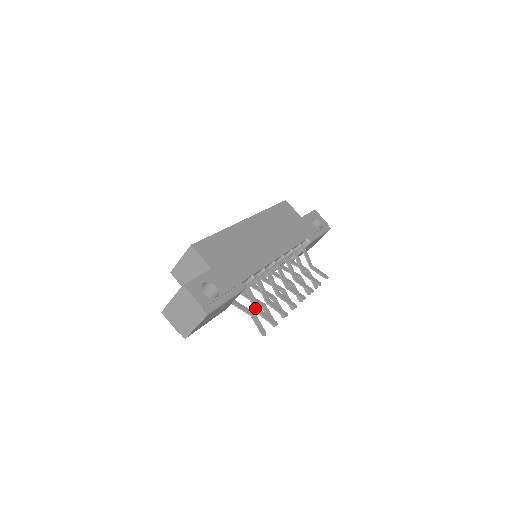
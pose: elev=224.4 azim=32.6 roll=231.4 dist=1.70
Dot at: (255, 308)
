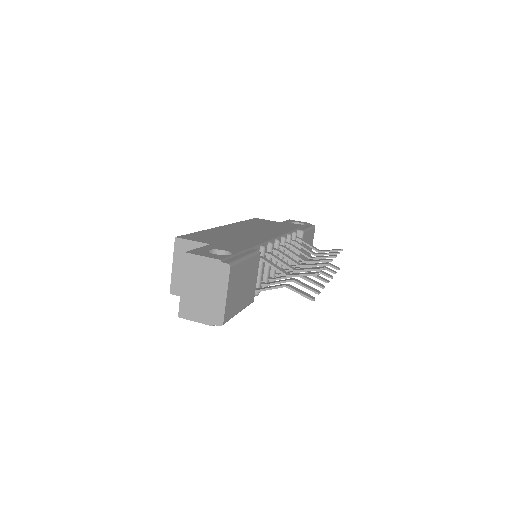
Dot at: (284, 273)
